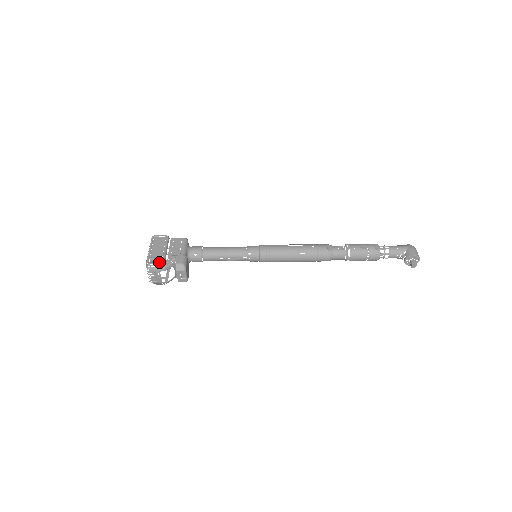
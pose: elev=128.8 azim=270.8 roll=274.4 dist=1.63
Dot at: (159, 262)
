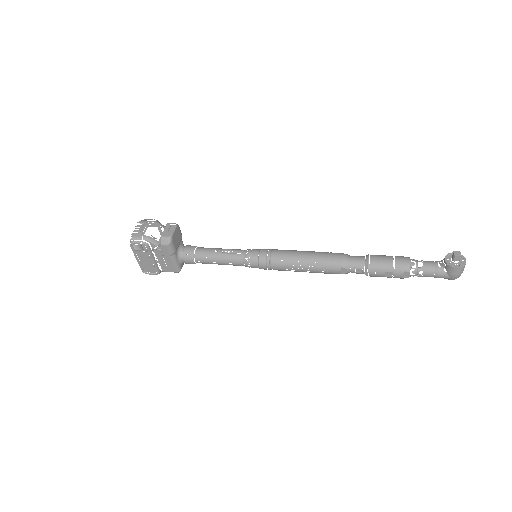
Dot at: occluded
